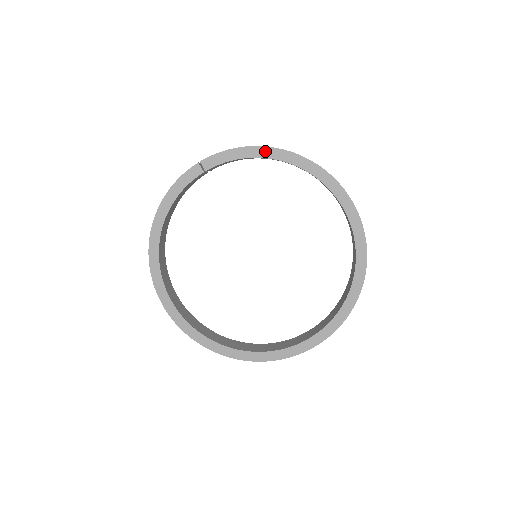
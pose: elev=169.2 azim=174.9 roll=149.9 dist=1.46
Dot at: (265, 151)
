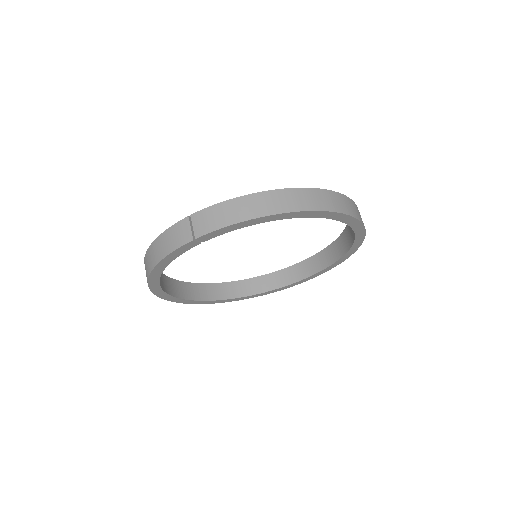
Dot at: (273, 217)
